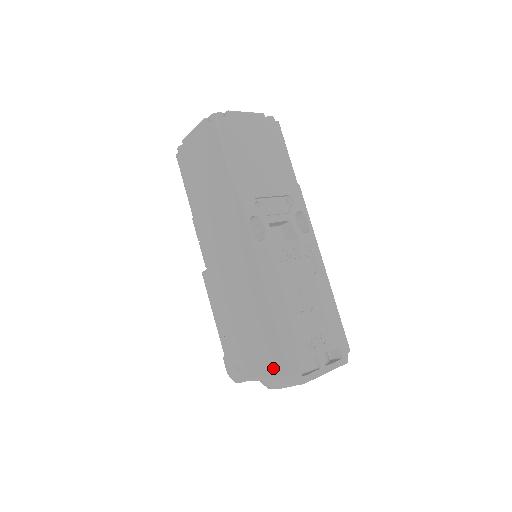
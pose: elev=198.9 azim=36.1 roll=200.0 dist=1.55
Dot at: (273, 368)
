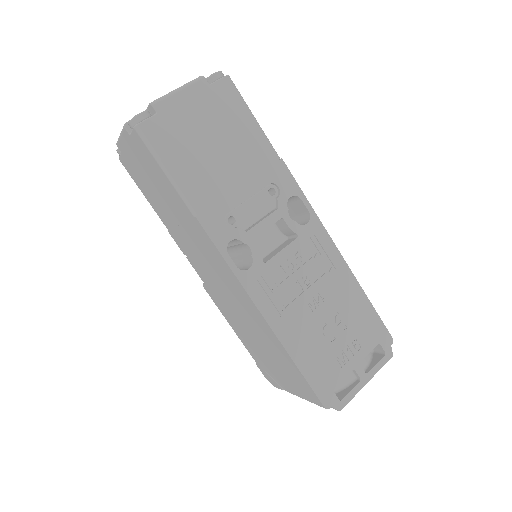
Dot at: (306, 395)
